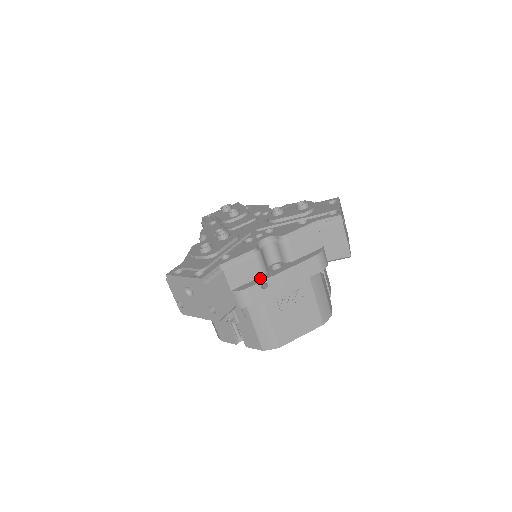
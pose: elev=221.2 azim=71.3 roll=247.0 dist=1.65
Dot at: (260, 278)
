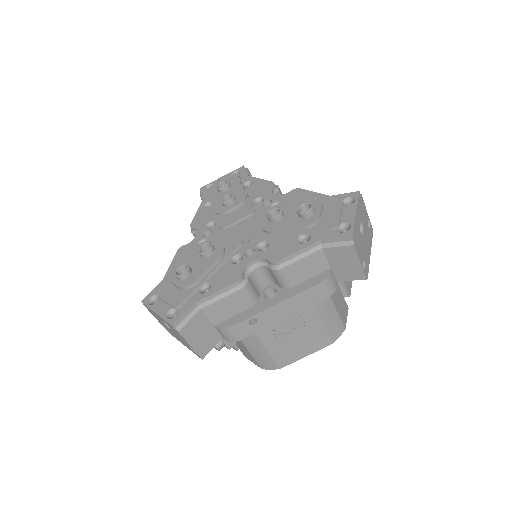
Dot at: (248, 311)
